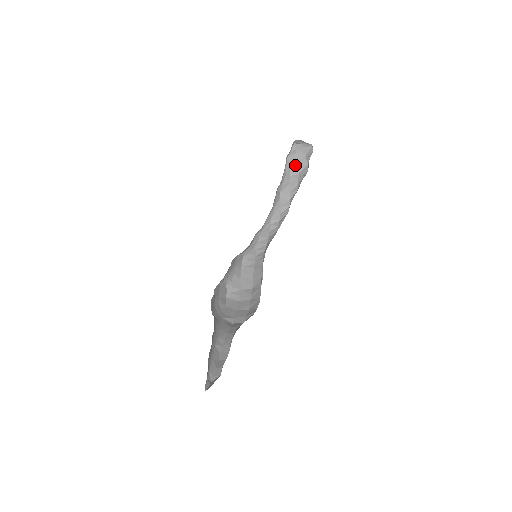
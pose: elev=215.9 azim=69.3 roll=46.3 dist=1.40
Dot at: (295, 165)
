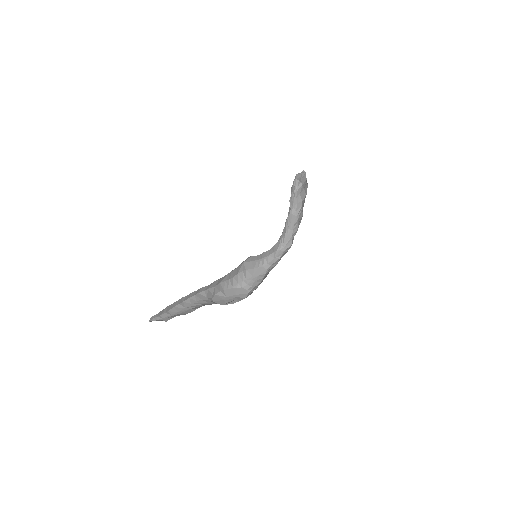
Dot at: (303, 192)
